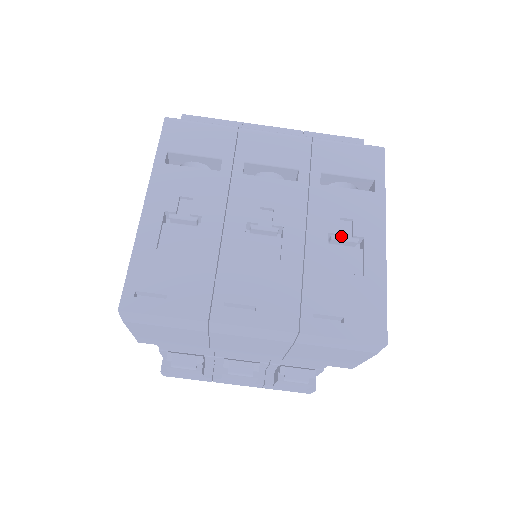
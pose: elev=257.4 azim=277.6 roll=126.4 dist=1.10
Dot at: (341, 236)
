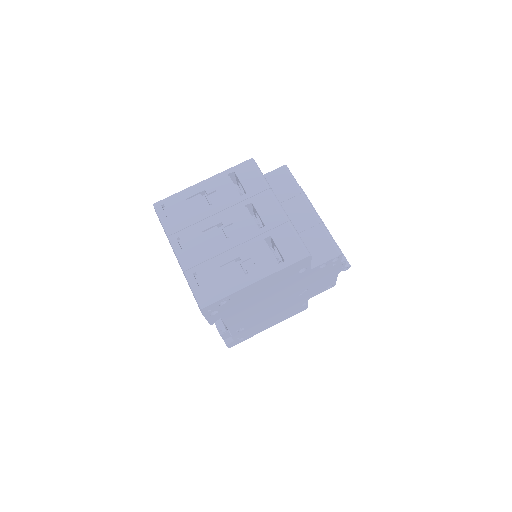
Dot at: (243, 264)
